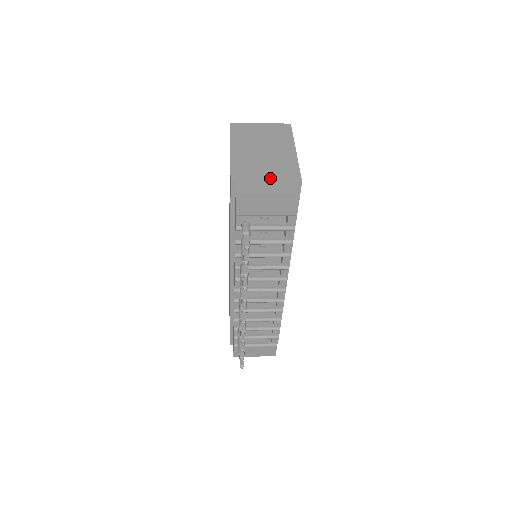
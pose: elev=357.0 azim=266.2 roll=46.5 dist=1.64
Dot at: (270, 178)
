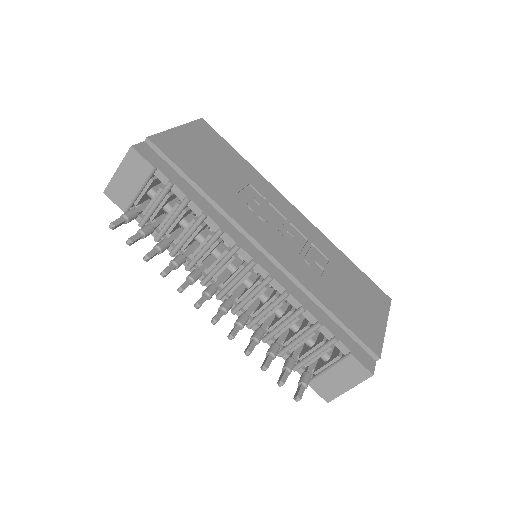
Dot at: occluded
